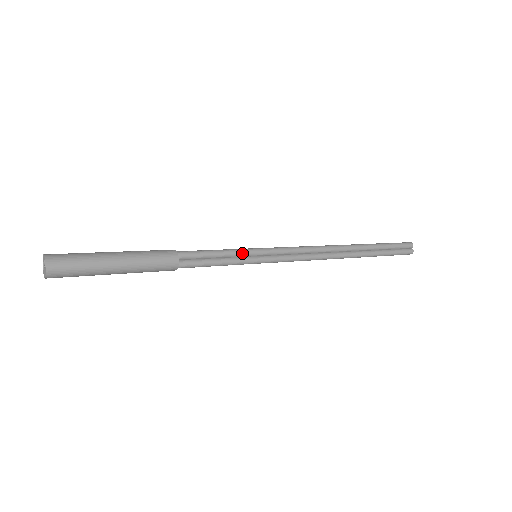
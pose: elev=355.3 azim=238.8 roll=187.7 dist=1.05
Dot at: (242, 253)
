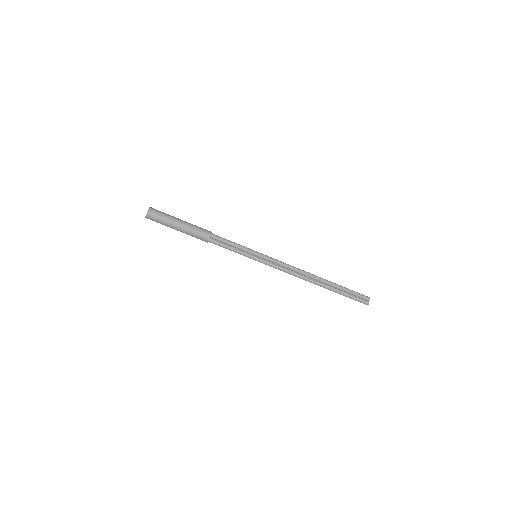
Dot at: (248, 250)
